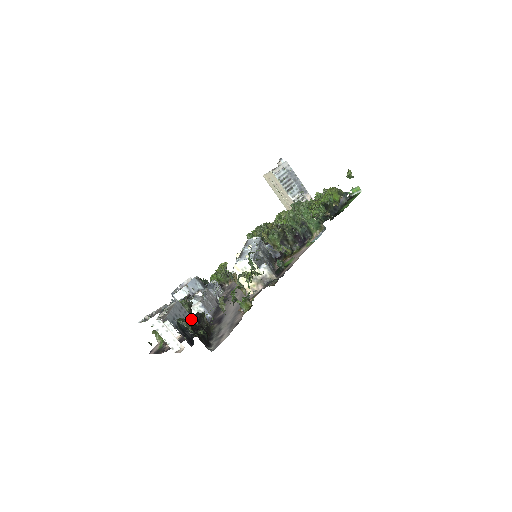
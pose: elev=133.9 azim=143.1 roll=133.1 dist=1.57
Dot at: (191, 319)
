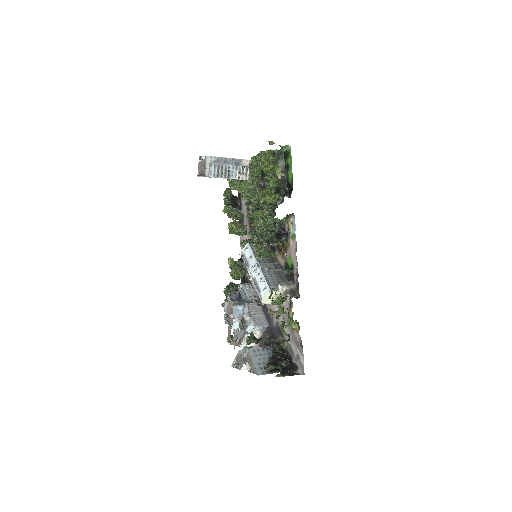
Dot at: (264, 349)
